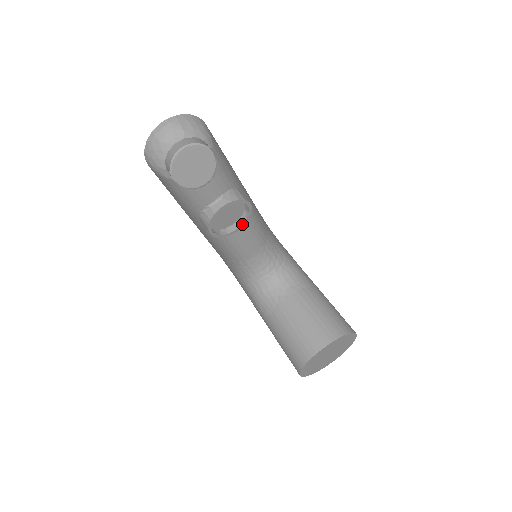
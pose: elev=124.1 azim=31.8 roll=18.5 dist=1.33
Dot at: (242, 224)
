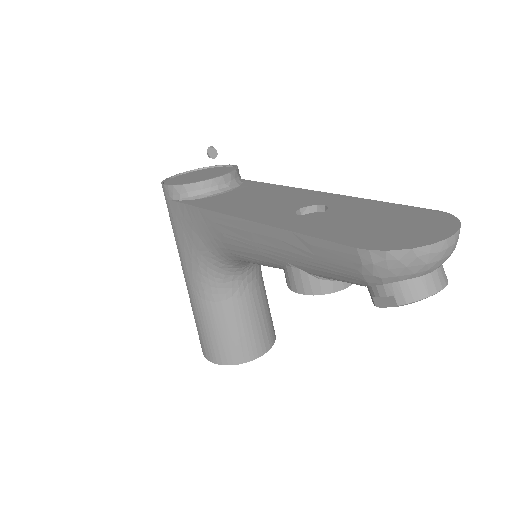
Dot at: occluded
